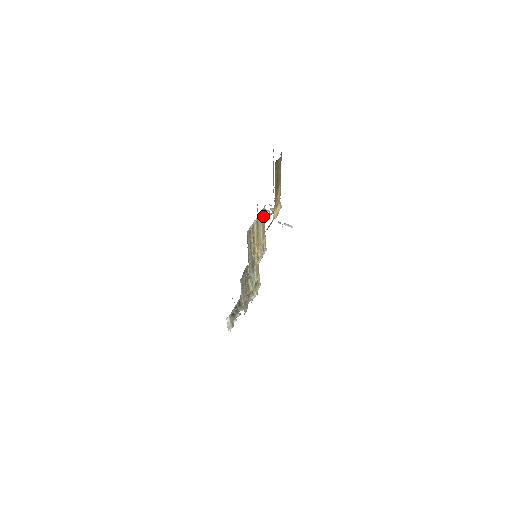
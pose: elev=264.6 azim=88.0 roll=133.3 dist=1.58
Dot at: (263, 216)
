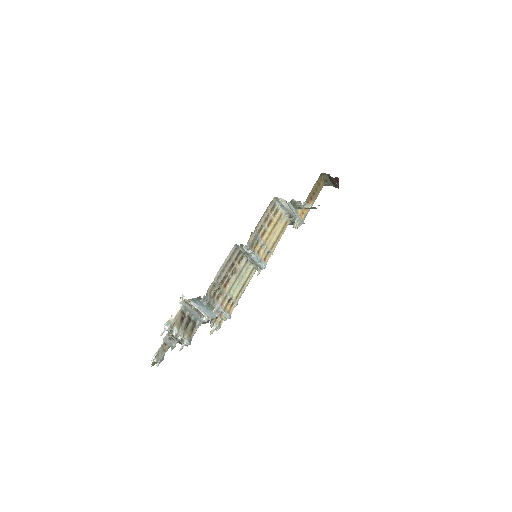
Dot at: (284, 227)
